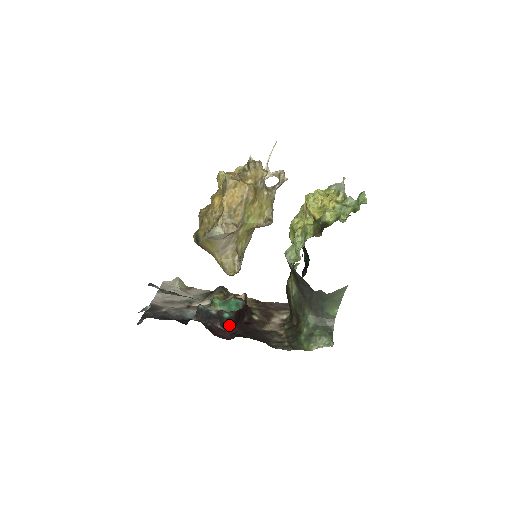
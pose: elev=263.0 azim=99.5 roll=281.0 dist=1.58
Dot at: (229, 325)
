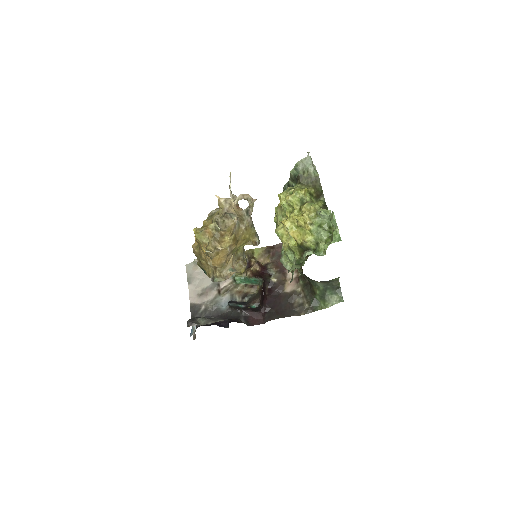
Dot at: (258, 309)
